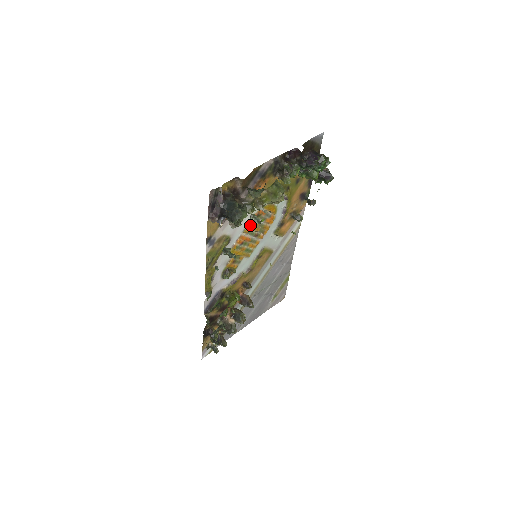
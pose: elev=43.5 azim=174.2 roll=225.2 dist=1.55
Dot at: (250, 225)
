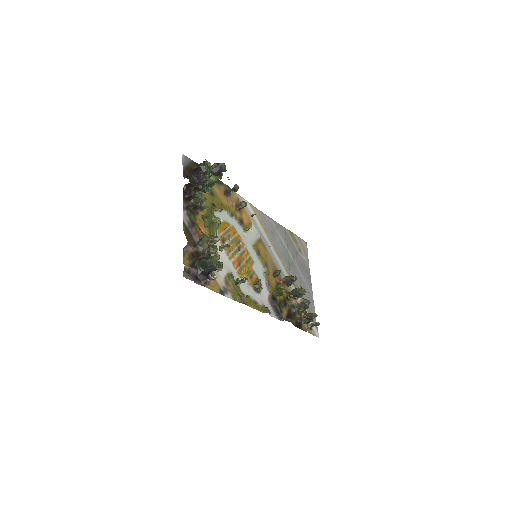
Dot at: (228, 251)
